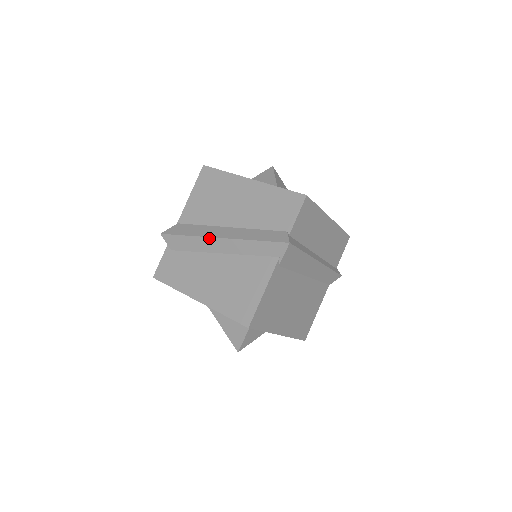
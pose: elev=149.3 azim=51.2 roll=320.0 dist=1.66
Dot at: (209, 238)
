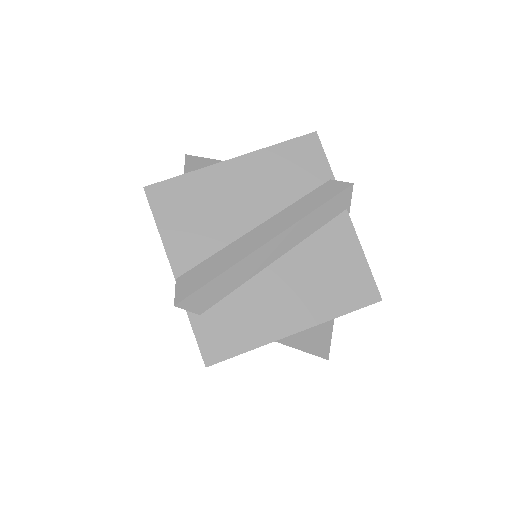
Dot at: (253, 254)
